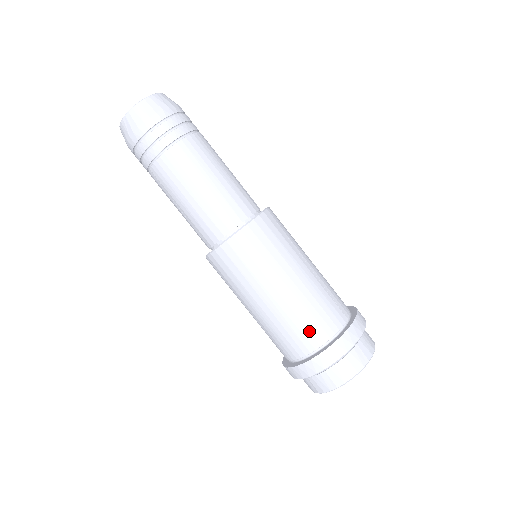
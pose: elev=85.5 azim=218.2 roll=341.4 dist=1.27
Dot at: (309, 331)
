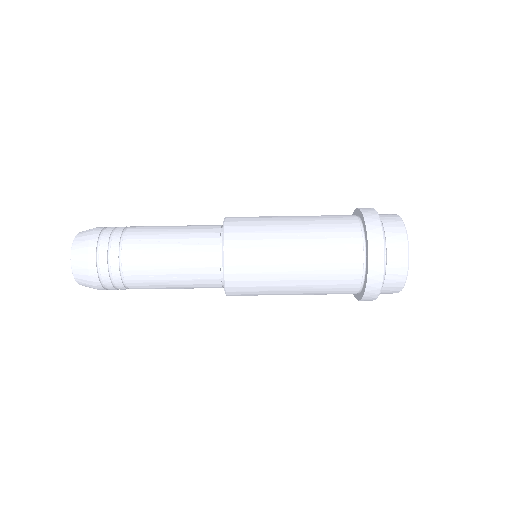
Dot at: (343, 238)
